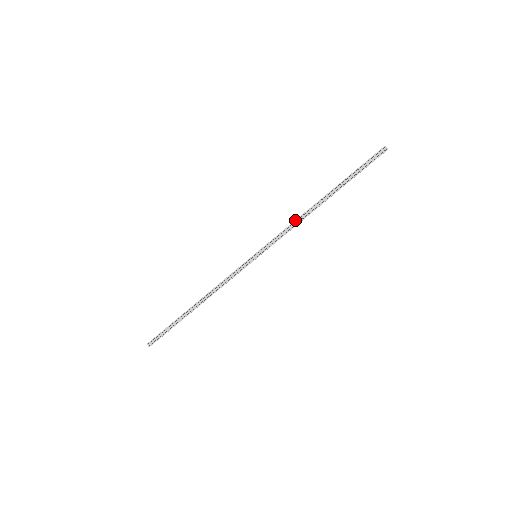
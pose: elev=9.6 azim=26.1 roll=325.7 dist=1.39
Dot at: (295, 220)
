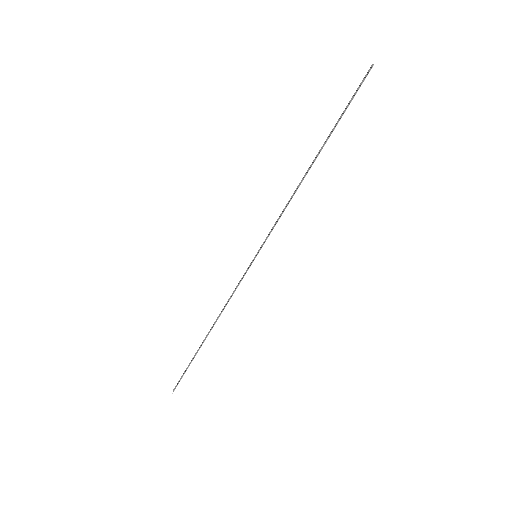
Dot at: (290, 198)
